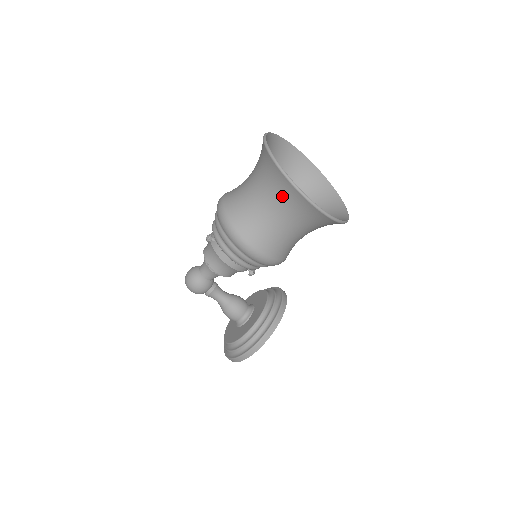
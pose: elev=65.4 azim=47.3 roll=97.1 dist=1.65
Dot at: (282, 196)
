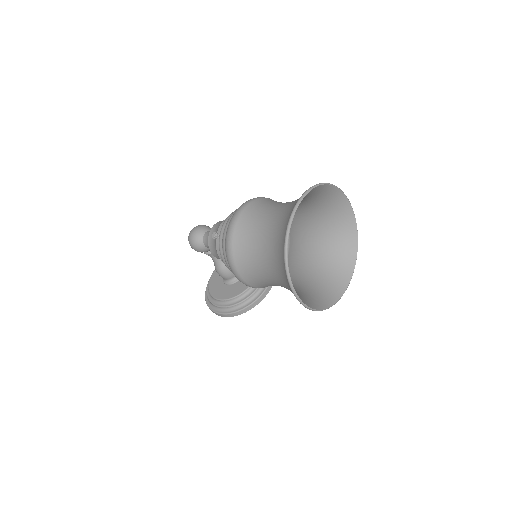
Dot at: (281, 275)
